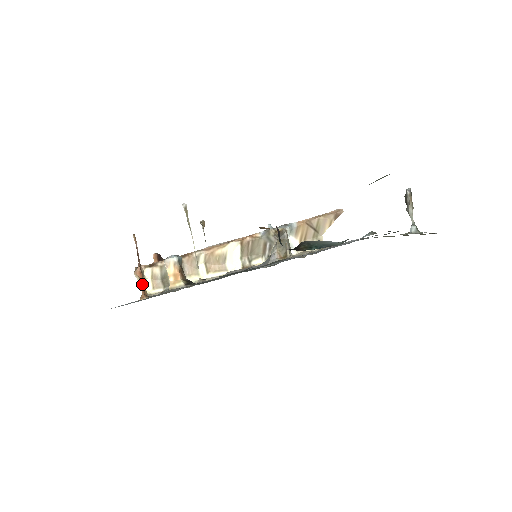
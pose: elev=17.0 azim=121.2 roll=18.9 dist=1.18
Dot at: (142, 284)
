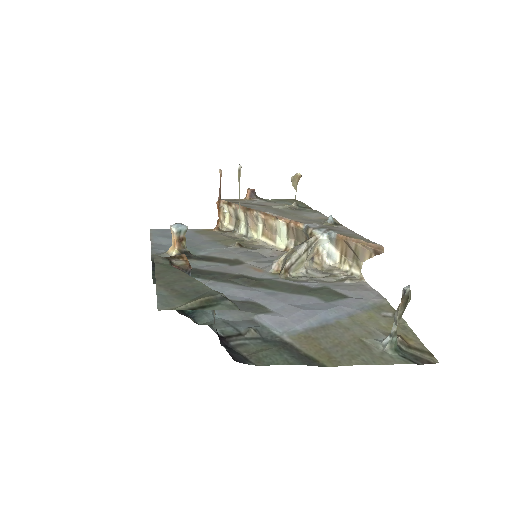
Dot at: (218, 216)
